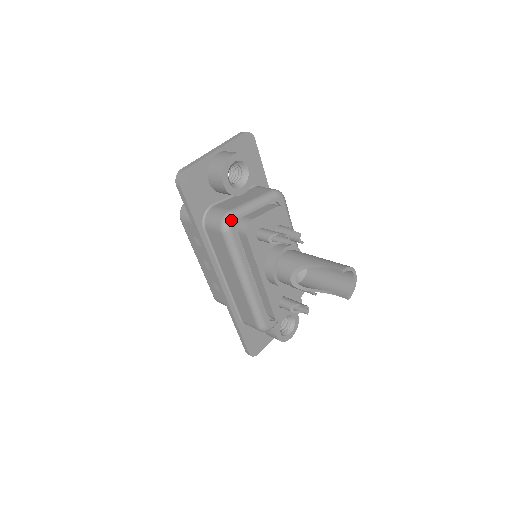
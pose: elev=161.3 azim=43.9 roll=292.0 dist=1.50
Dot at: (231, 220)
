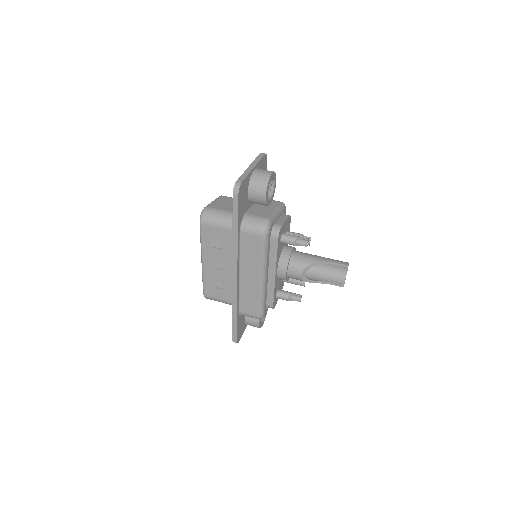
Dot at: (270, 226)
